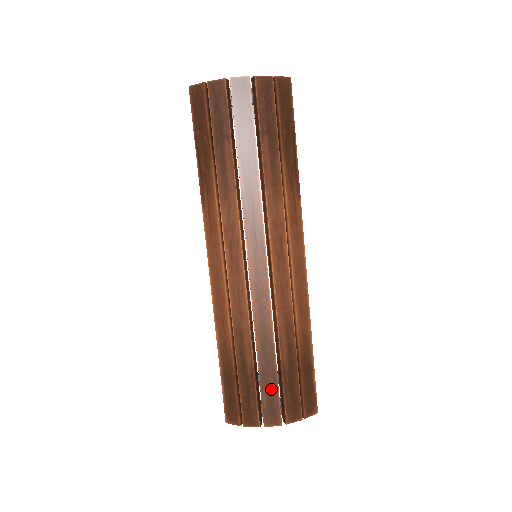
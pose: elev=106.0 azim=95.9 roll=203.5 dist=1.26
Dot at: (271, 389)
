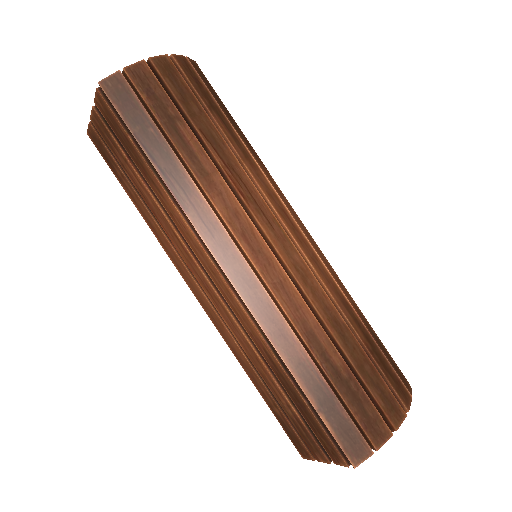
Dot at: (375, 379)
